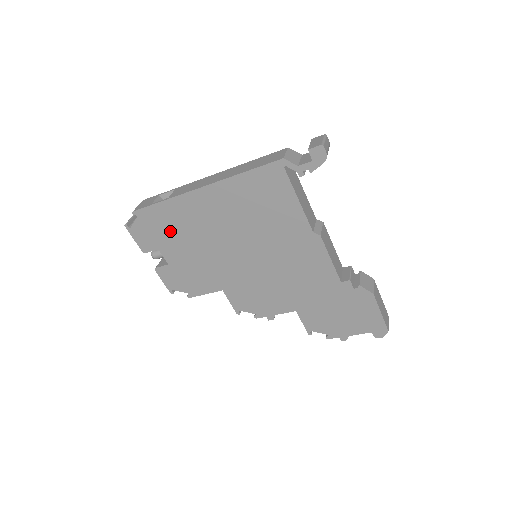
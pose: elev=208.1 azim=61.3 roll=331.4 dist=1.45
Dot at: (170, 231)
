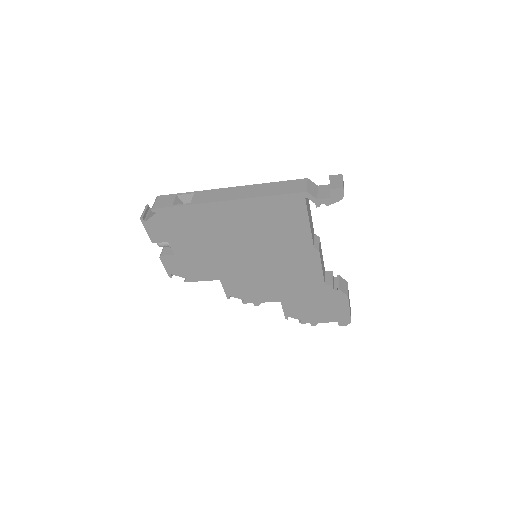
Dot at: (185, 229)
